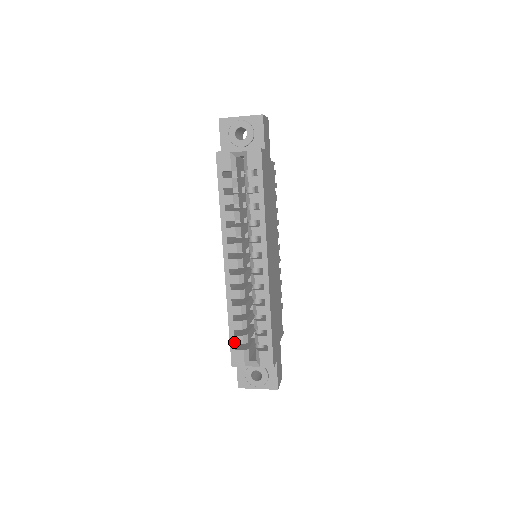
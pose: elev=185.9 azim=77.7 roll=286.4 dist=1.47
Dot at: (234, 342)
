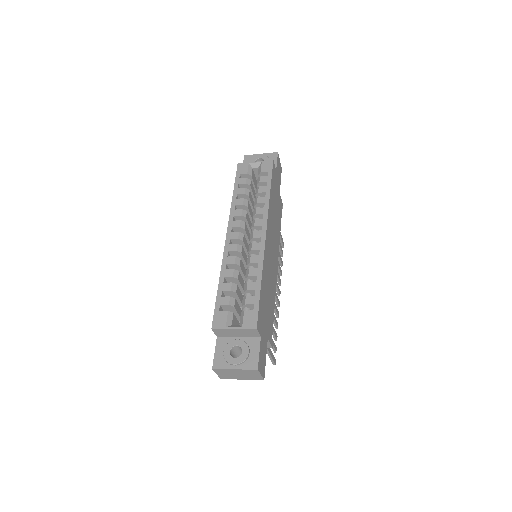
Dot at: (220, 303)
